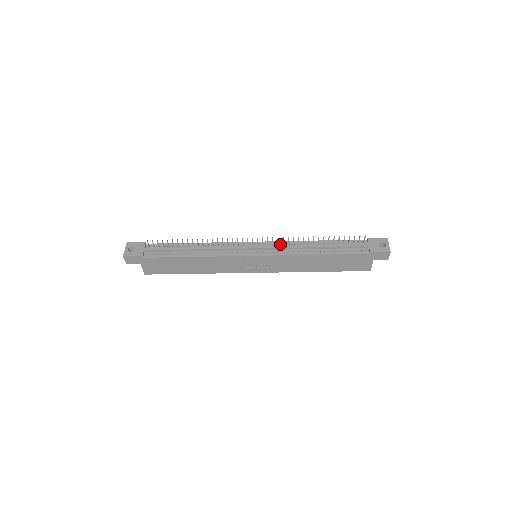
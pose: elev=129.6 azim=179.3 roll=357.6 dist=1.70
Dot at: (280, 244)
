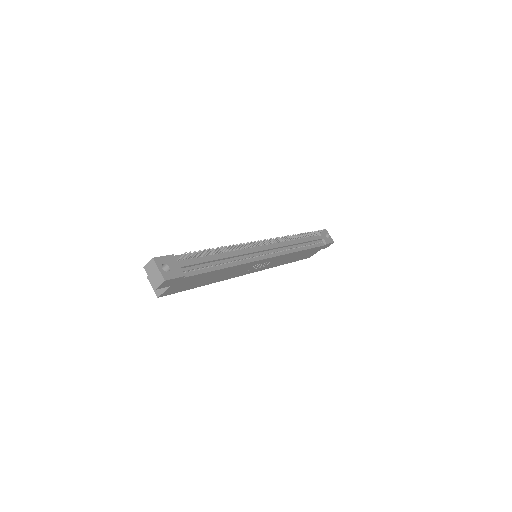
Dot at: (277, 242)
